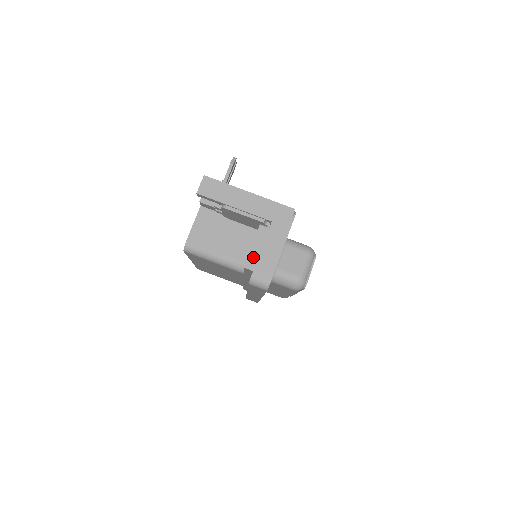
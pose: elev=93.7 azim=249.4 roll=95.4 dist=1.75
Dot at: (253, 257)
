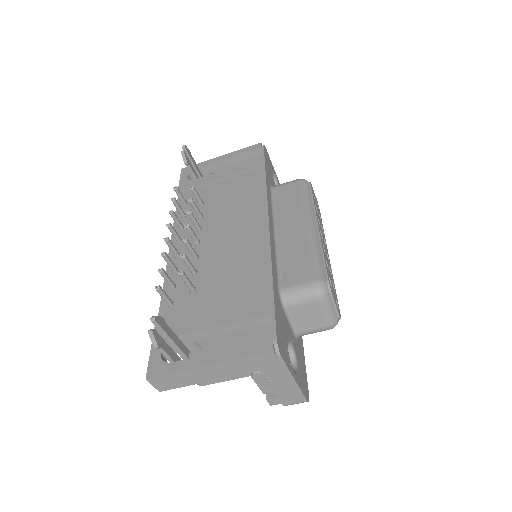
Dot at: occluded
